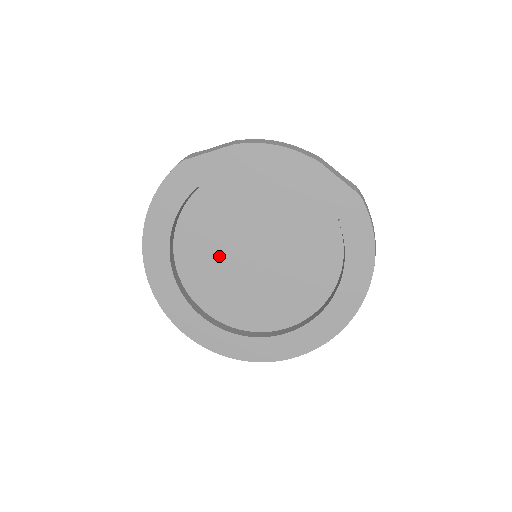
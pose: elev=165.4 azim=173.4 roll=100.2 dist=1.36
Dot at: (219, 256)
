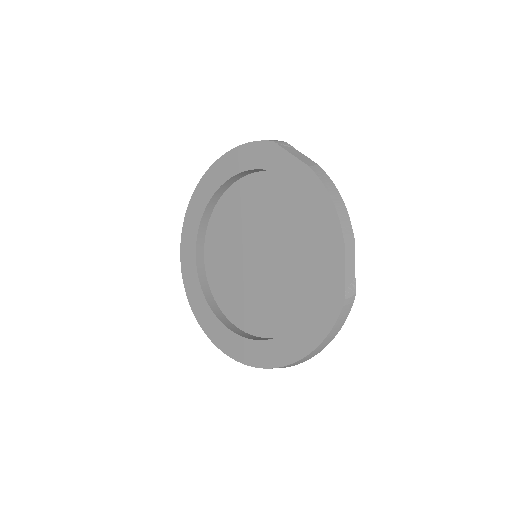
Dot at: (240, 229)
